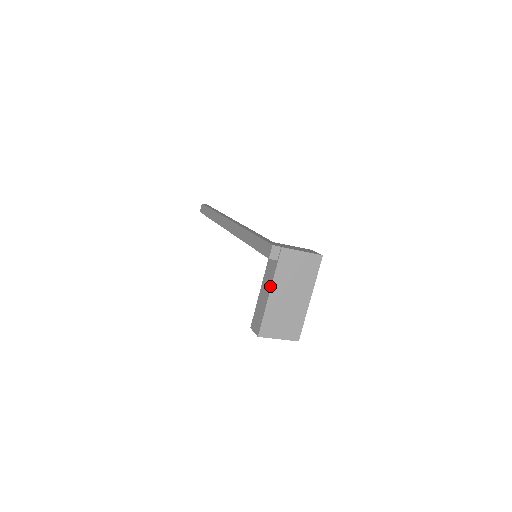
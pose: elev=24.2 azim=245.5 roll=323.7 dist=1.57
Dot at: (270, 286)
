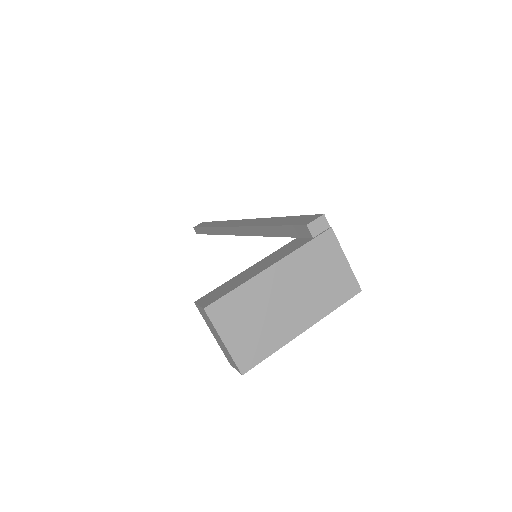
Dot at: (278, 259)
